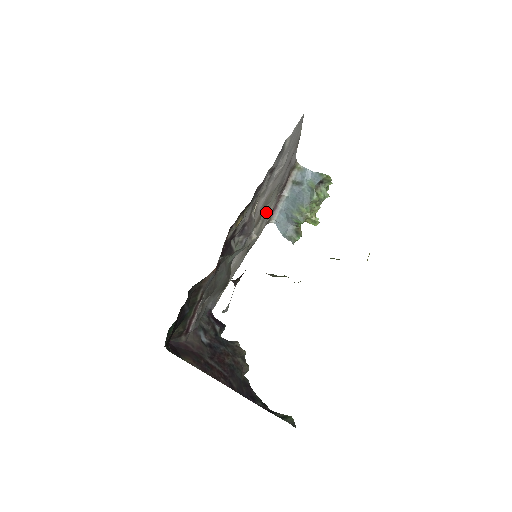
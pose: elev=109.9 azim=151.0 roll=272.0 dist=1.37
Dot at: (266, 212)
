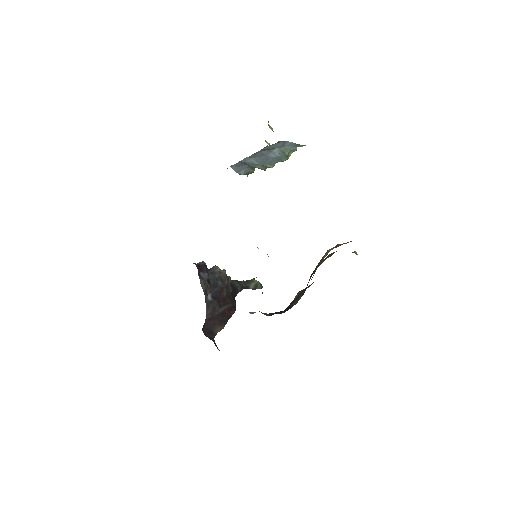
Dot at: occluded
